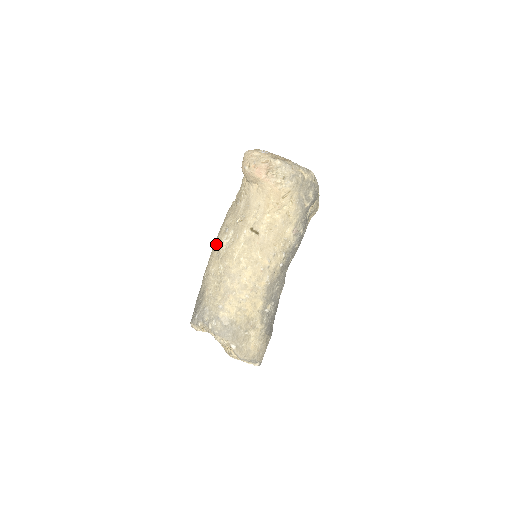
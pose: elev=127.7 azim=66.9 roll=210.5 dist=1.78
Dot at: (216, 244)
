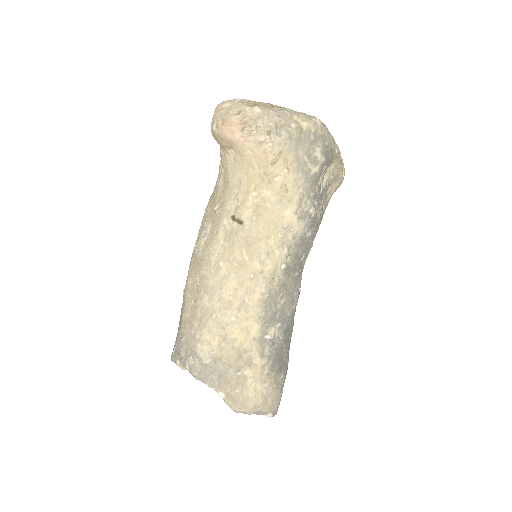
Dot at: occluded
